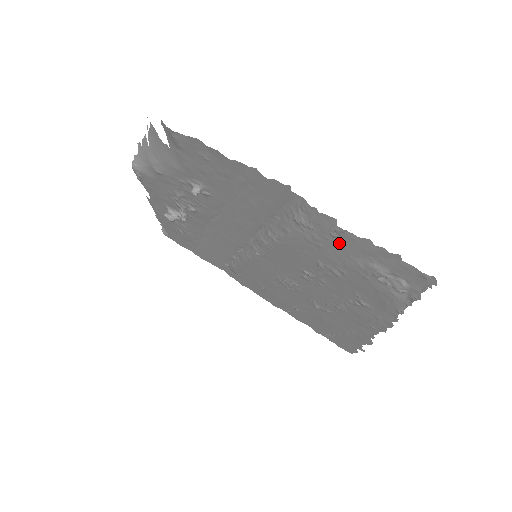
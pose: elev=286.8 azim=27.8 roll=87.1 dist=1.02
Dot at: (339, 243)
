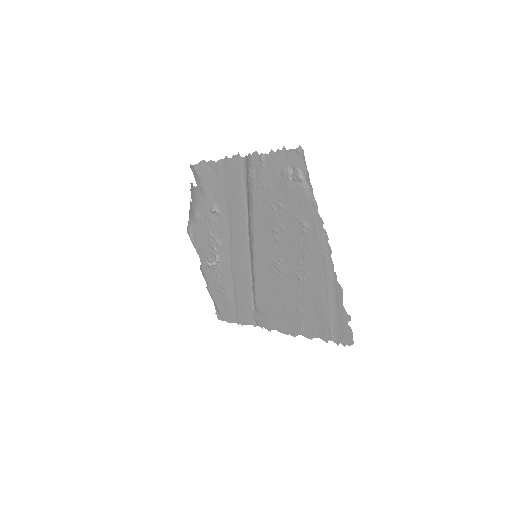
Dot at: (267, 170)
